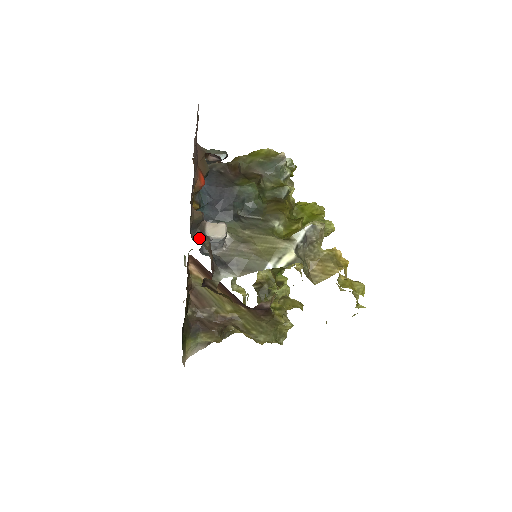
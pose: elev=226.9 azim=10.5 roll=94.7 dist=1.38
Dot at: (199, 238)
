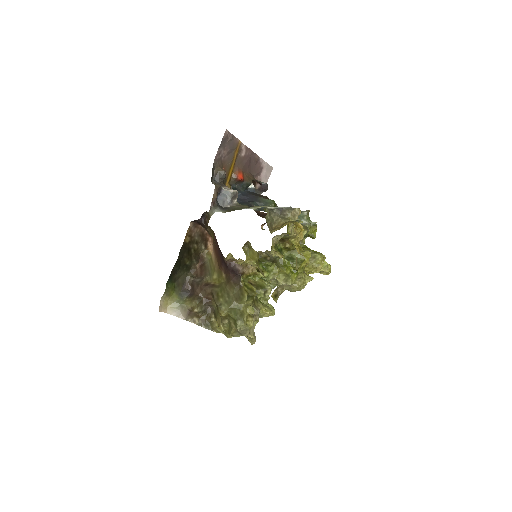
Dot at: occluded
